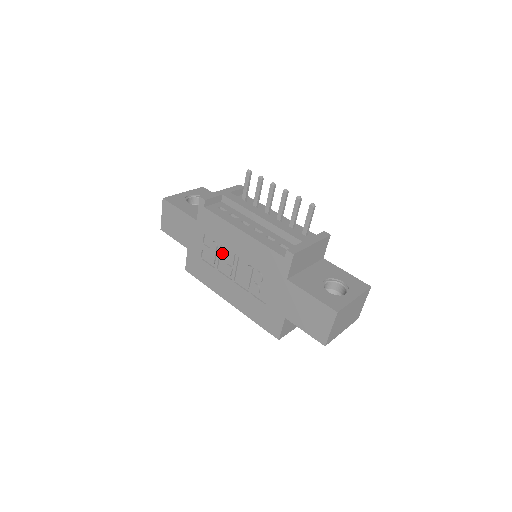
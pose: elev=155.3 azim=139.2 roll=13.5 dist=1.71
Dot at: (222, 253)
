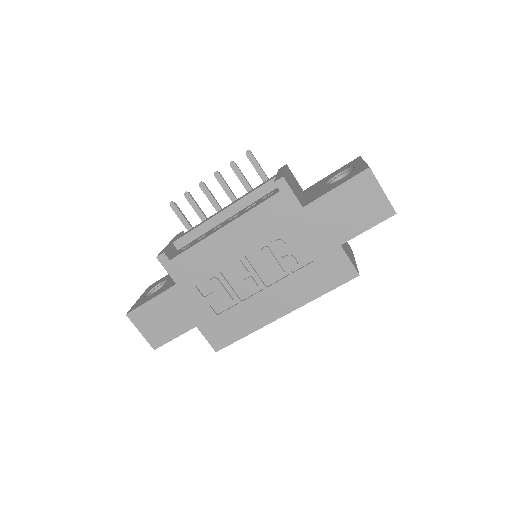
Dot at: (228, 279)
